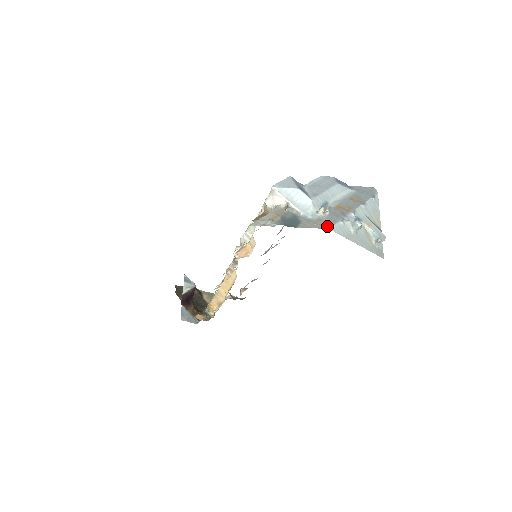
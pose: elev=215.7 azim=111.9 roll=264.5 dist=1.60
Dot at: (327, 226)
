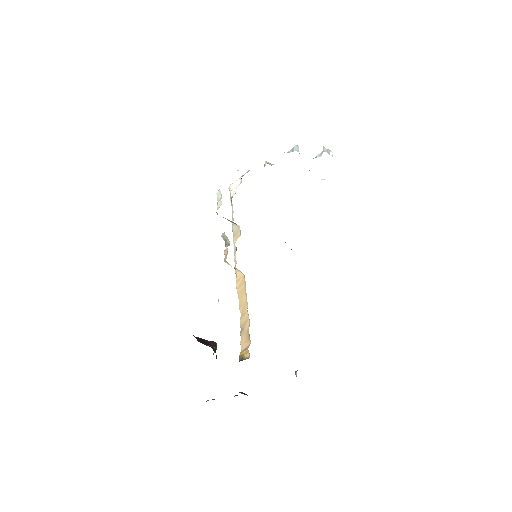
Dot at: occluded
